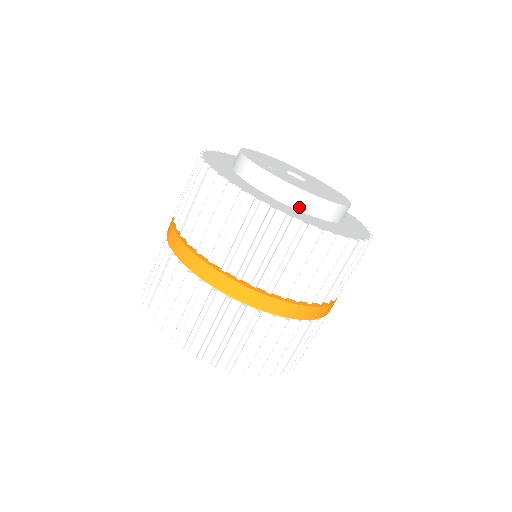
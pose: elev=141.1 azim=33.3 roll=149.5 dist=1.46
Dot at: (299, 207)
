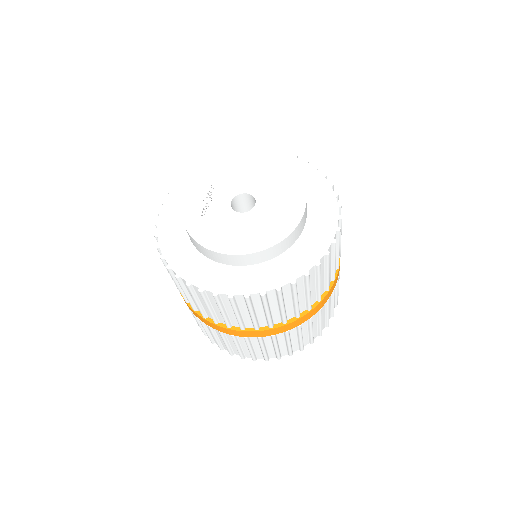
Dot at: (201, 251)
